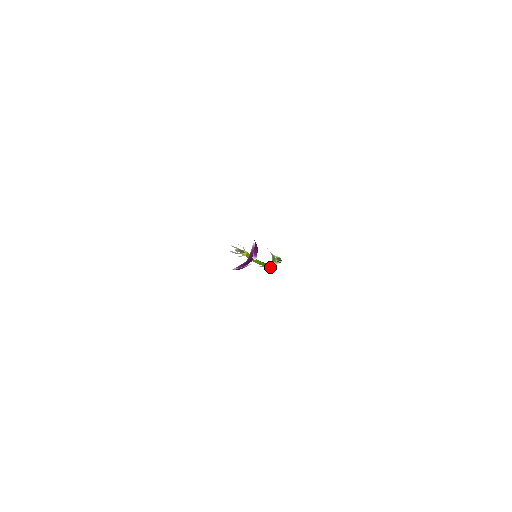
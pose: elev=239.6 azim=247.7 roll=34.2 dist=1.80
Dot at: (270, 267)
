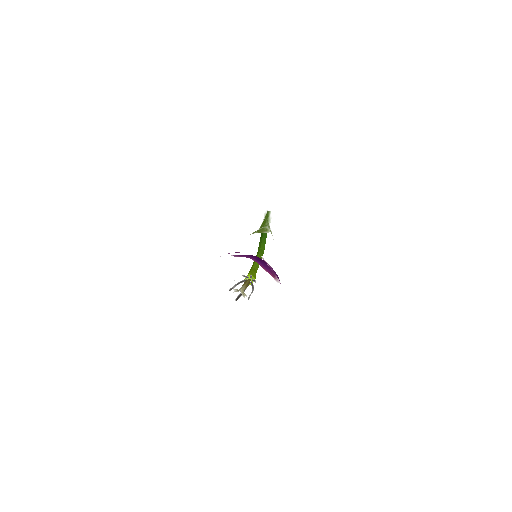
Dot at: occluded
